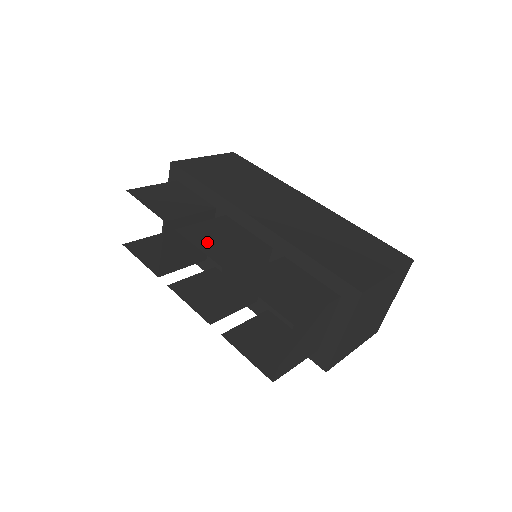
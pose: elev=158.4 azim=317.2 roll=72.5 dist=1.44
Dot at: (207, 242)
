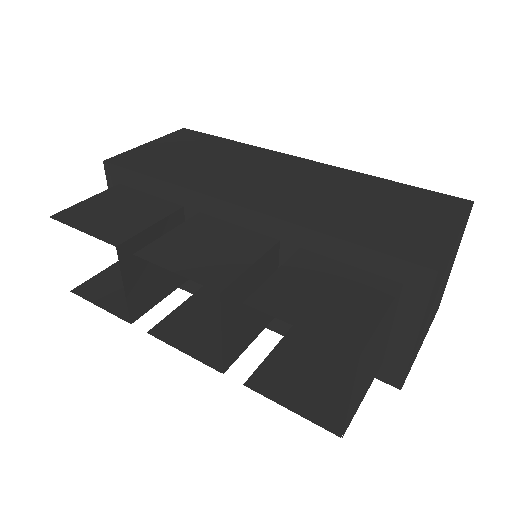
Dot at: (185, 259)
